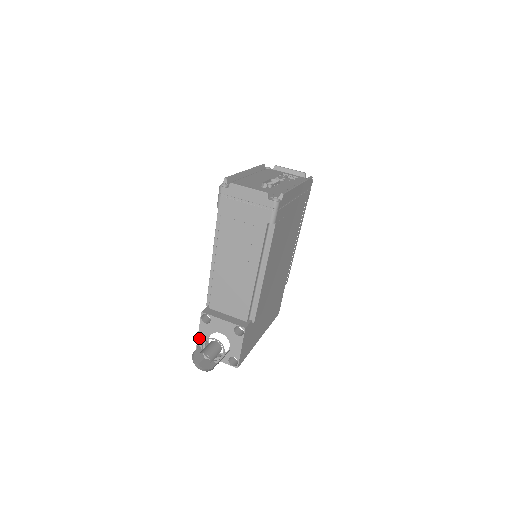
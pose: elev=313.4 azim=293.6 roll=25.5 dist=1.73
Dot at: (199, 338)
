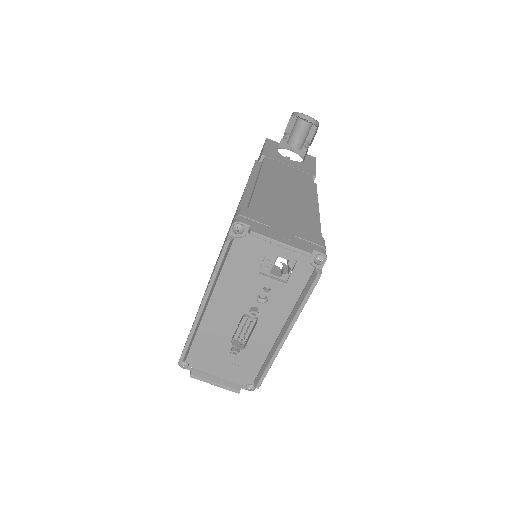
Dot at: occluded
